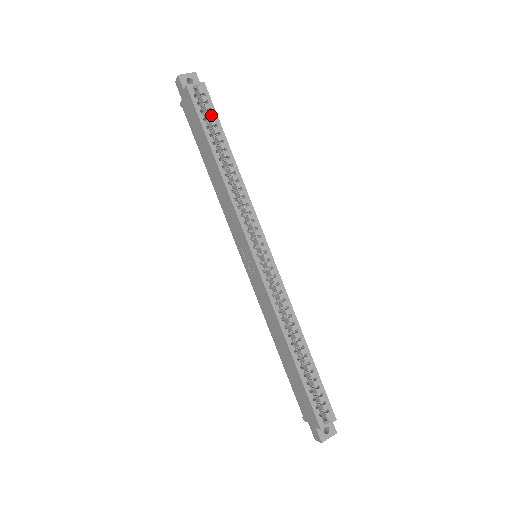
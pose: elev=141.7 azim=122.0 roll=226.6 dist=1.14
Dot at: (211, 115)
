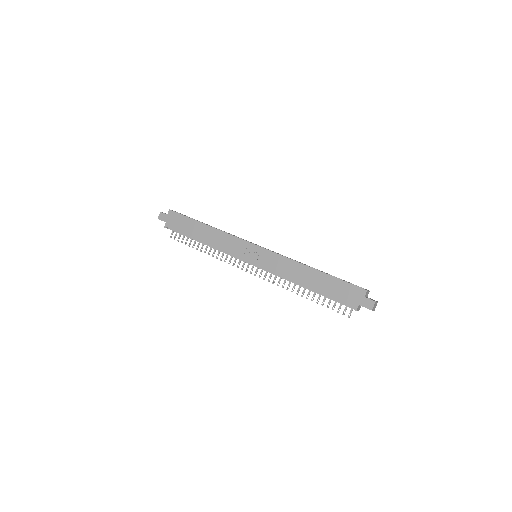
Dot at: occluded
